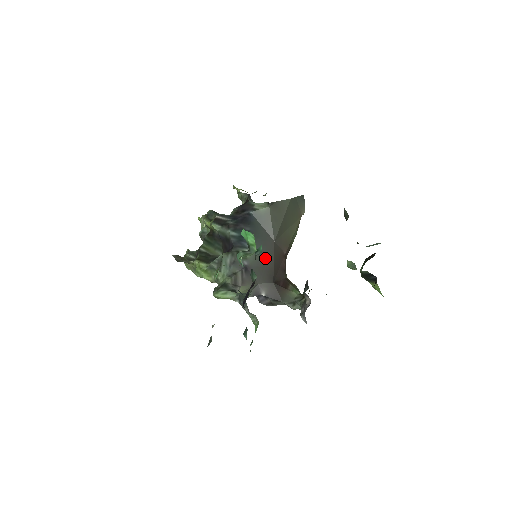
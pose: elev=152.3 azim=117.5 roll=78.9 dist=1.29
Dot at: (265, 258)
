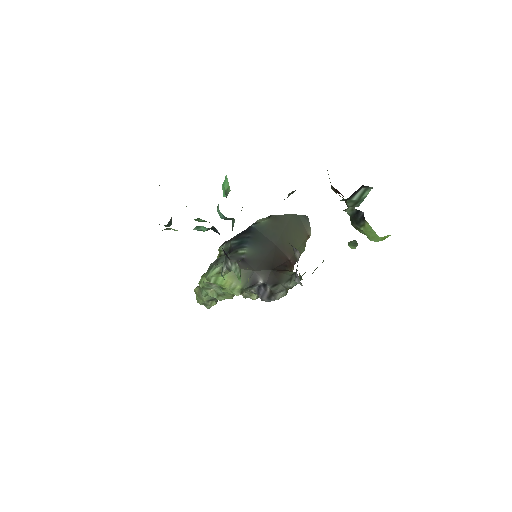
Dot at: (264, 255)
